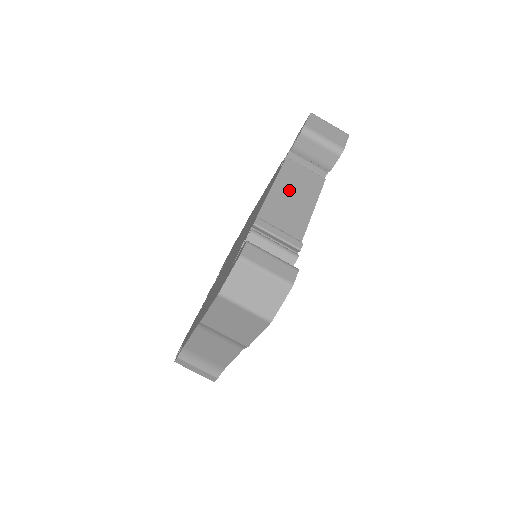
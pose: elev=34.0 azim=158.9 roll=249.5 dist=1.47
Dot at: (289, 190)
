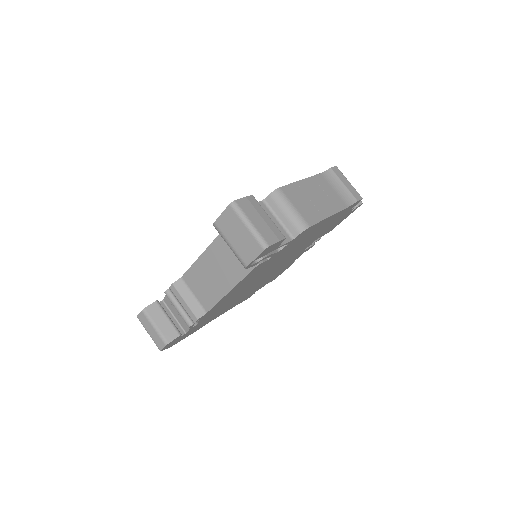
Dot at: (215, 264)
